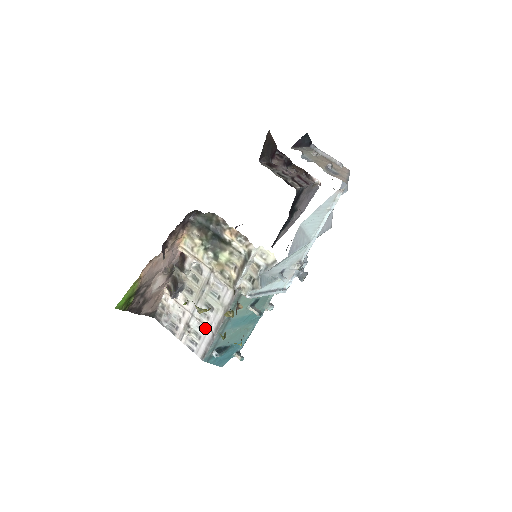
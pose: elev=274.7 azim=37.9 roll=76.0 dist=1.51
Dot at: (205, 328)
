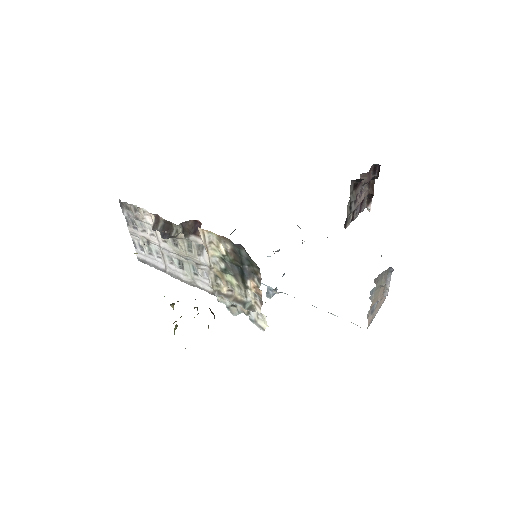
Dot at: (162, 260)
